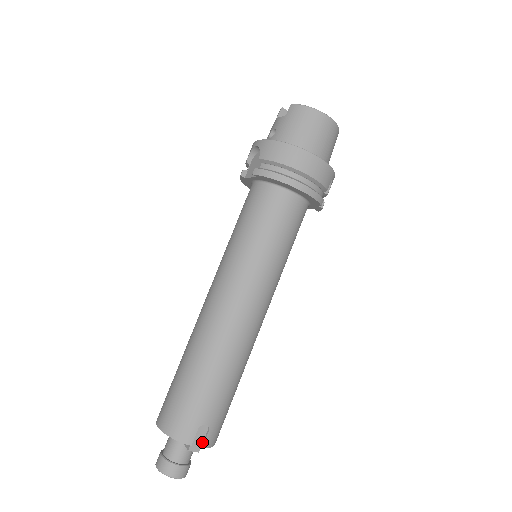
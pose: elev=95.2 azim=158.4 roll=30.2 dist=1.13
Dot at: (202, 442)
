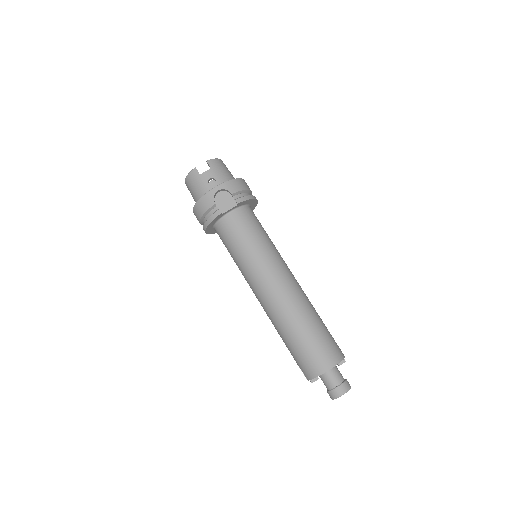
Dot at: occluded
